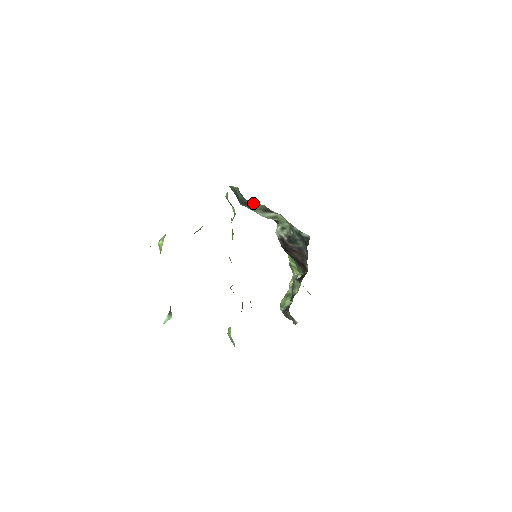
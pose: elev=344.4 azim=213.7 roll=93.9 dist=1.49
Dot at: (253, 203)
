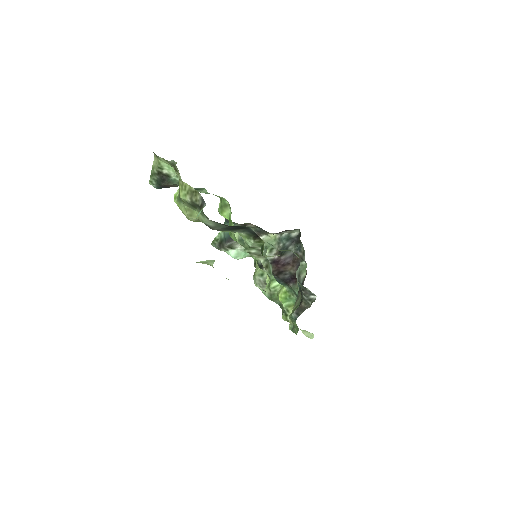
Dot at: occluded
